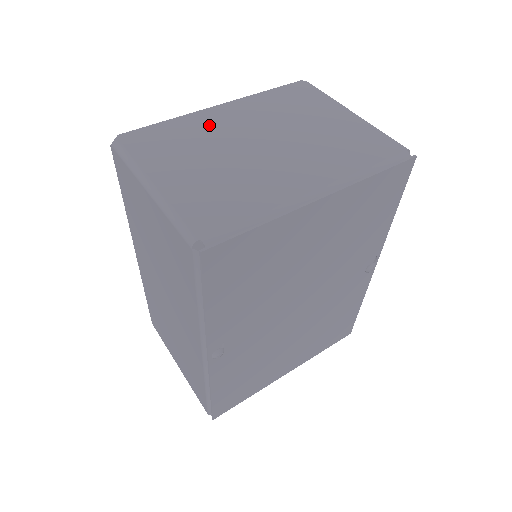
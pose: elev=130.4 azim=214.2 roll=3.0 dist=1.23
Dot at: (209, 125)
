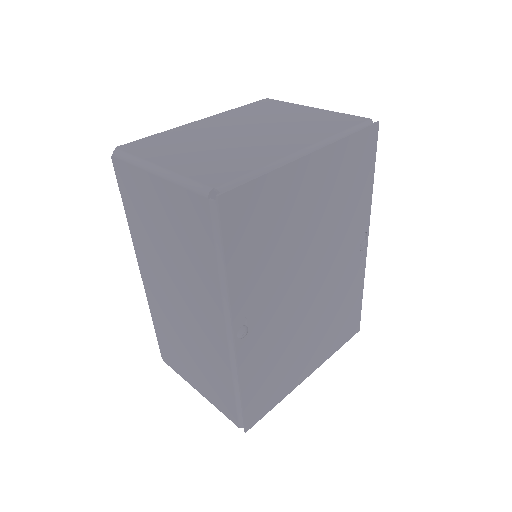
Dot at: (196, 130)
